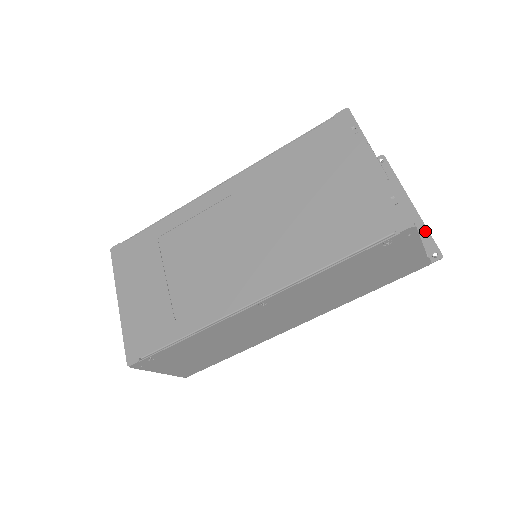
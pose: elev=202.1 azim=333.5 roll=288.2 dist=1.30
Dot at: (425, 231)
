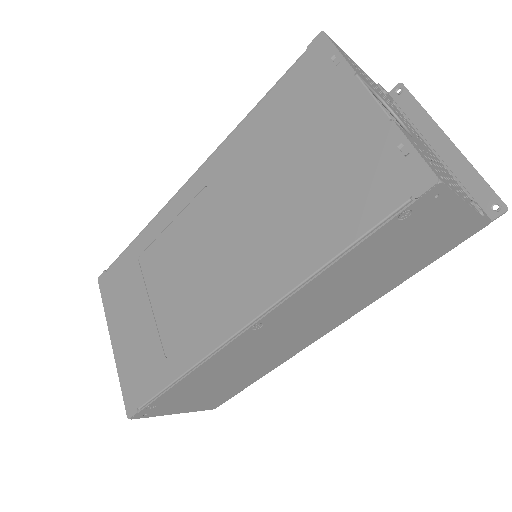
Dot at: (475, 176)
